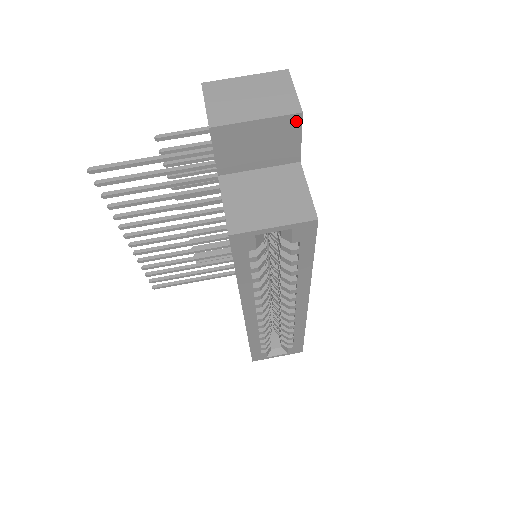
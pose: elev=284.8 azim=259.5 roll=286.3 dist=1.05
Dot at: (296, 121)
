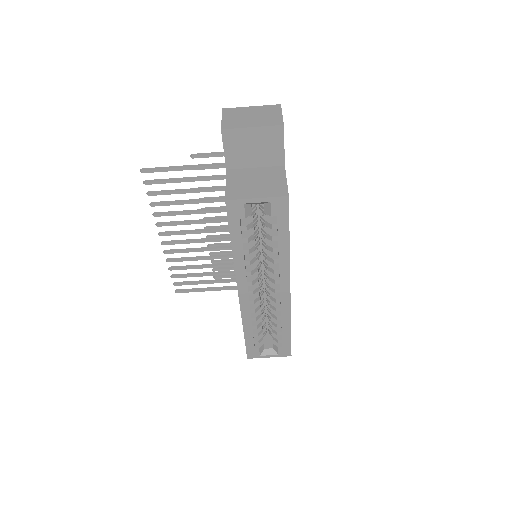
Dot at: (280, 131)
